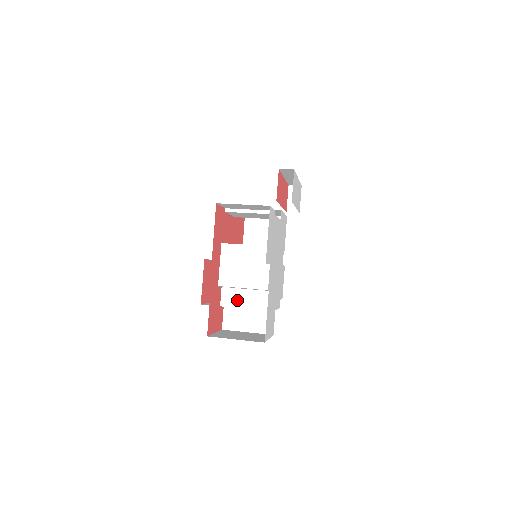
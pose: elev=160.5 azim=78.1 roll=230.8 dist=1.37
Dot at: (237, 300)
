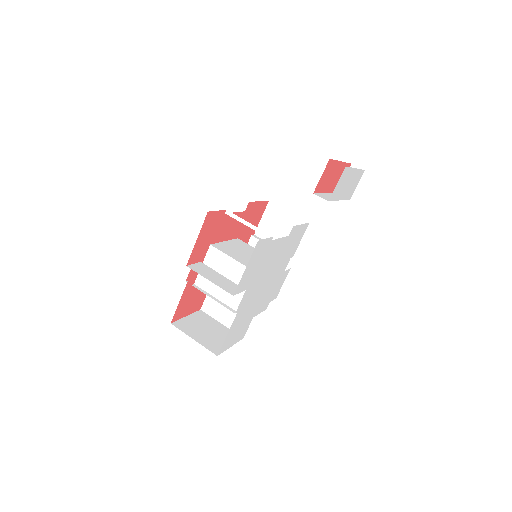
Dot at: occluded
